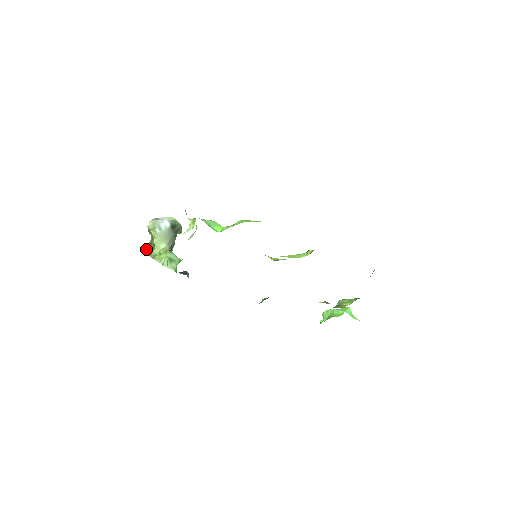
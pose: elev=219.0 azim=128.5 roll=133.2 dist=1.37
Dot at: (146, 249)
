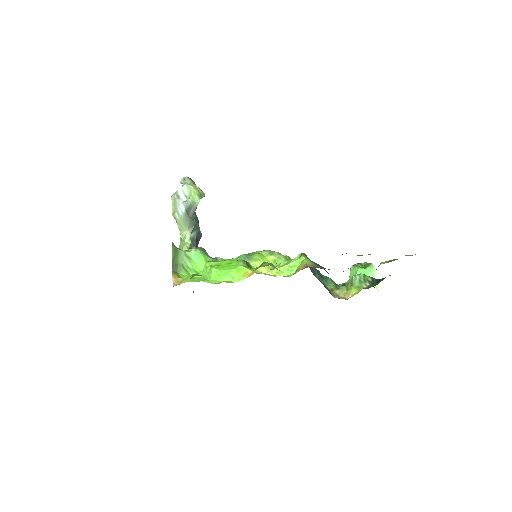
Dot at: occluded
